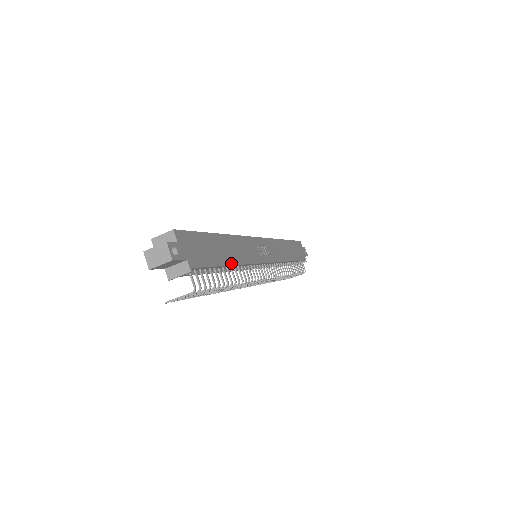
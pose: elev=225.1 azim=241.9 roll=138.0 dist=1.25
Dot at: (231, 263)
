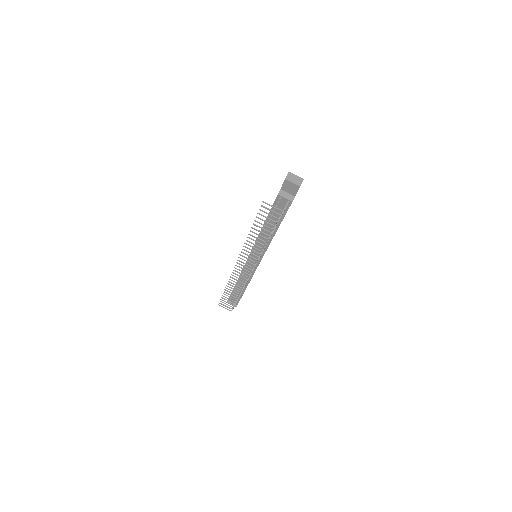
Dot at: occluded
